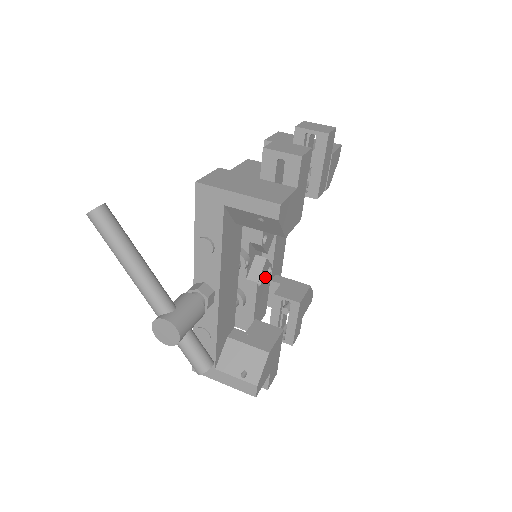
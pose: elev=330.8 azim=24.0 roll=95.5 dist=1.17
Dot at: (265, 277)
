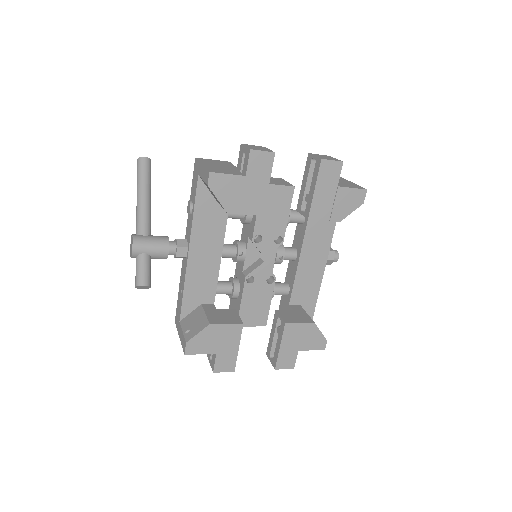
Dot at: (262, 281)
